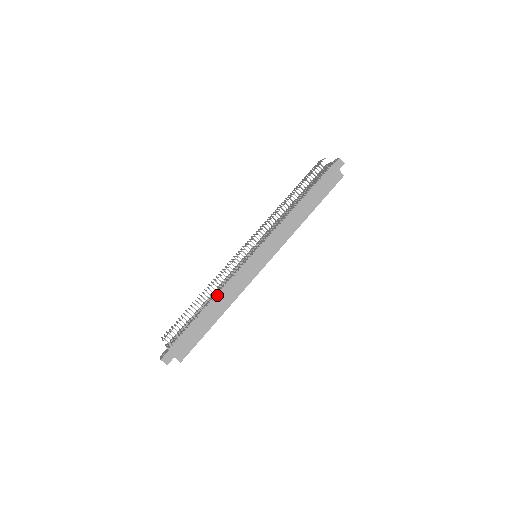
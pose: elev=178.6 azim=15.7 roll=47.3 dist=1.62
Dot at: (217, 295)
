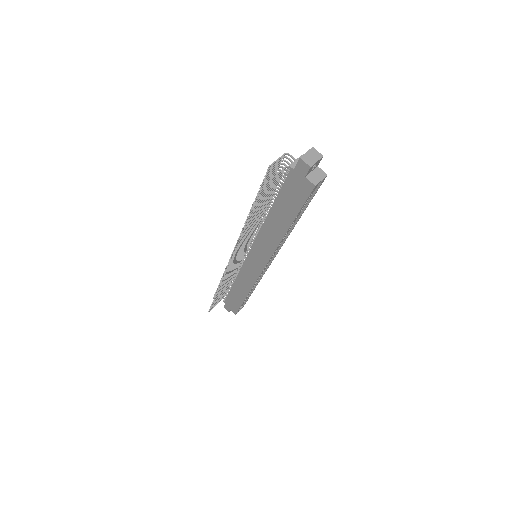
Dot at: (237, 280)
